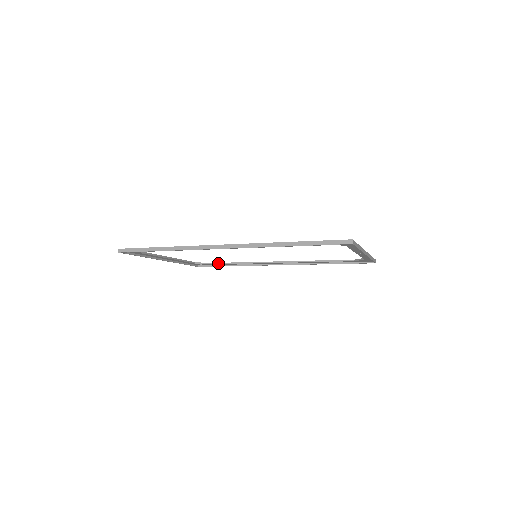
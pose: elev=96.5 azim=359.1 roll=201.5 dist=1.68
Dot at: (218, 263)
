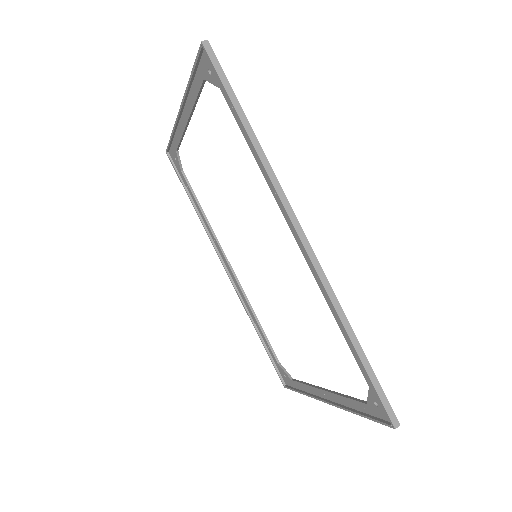
Dot at: (189, 183)
